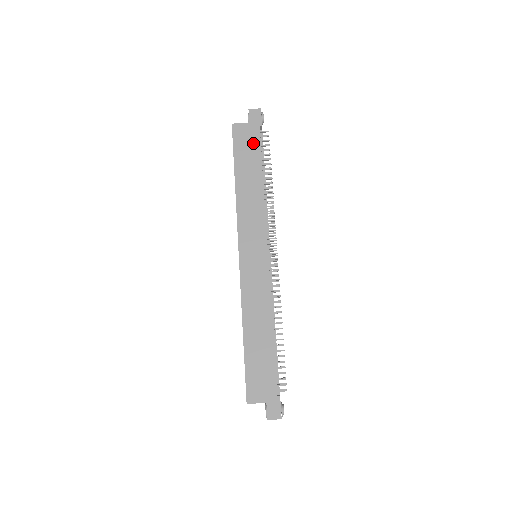
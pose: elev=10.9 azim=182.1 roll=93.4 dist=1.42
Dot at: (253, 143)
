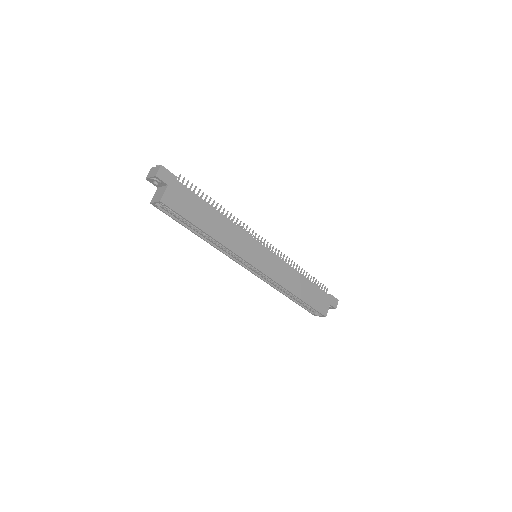
Dot at: (187, 196)
